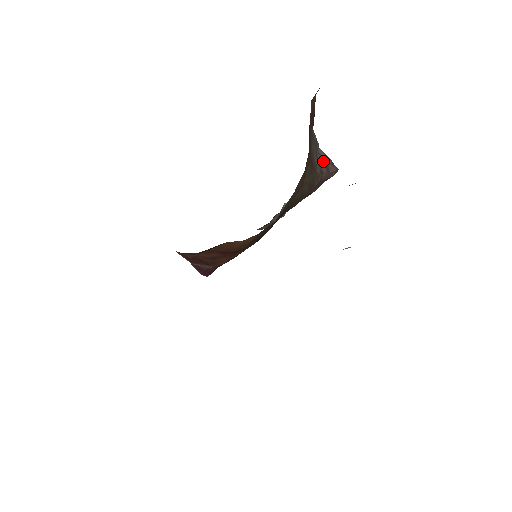
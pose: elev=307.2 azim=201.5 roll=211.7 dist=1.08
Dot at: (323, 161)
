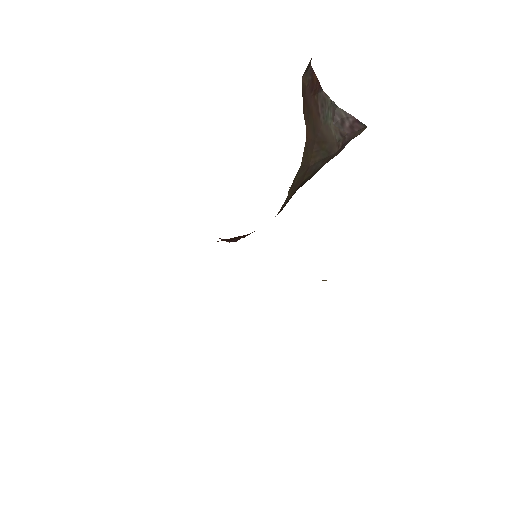
Dot at: (344, 121)
